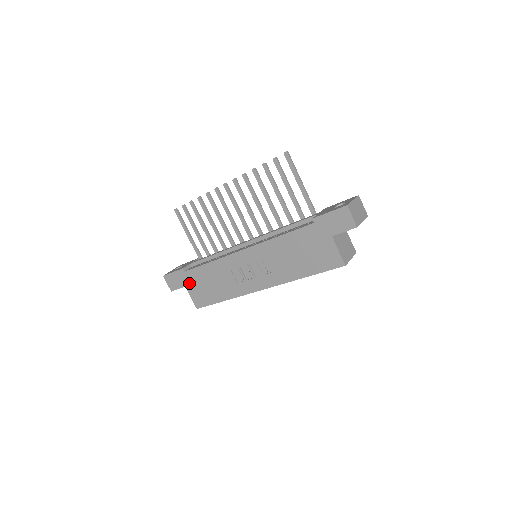
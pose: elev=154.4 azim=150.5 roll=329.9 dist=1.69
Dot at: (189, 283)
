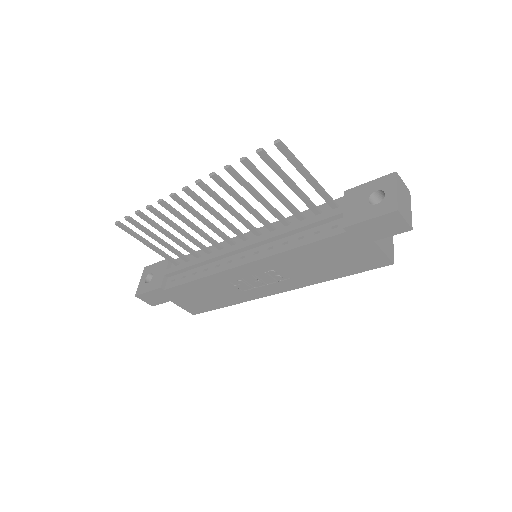
Dot at: (175, 298)
